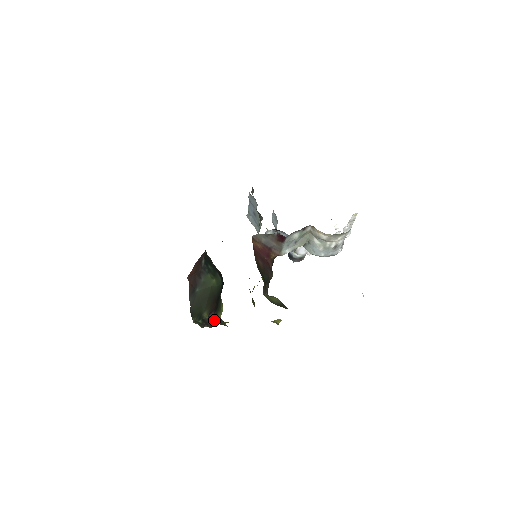
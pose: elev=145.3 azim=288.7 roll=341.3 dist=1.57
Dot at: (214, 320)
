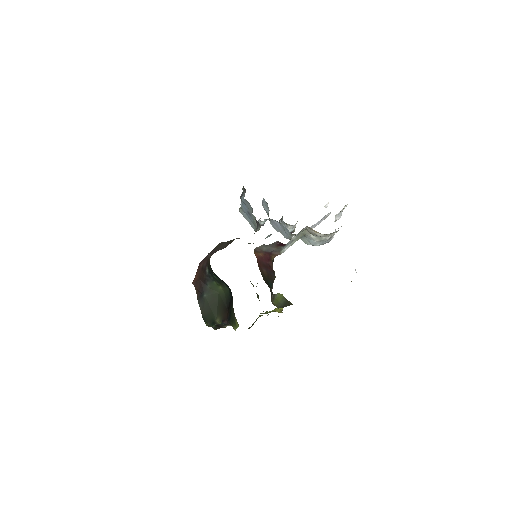
Dot at: (227, 325)
